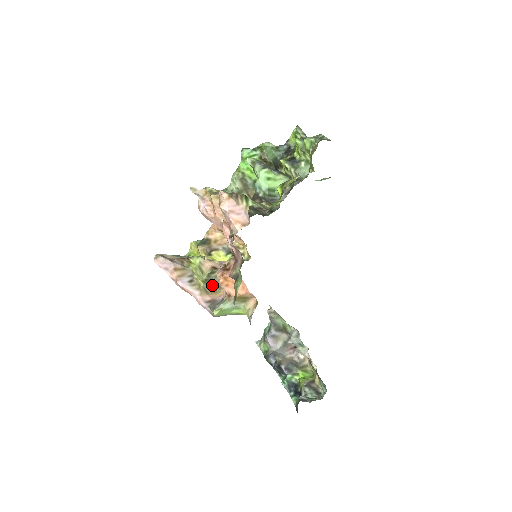
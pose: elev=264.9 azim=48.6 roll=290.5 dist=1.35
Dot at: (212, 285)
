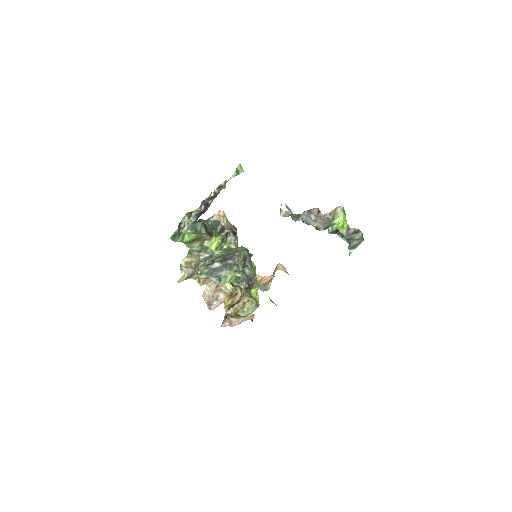
Dot at: occluded
